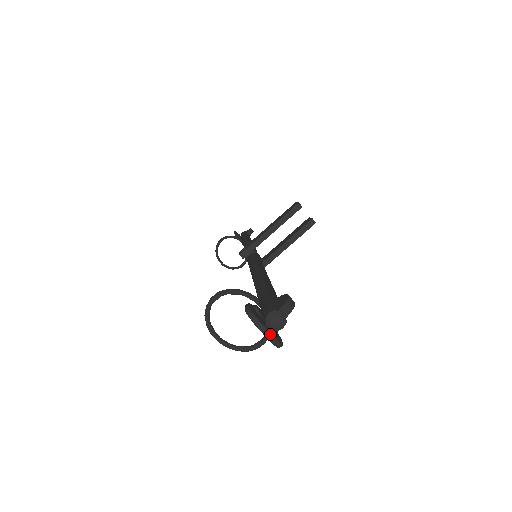
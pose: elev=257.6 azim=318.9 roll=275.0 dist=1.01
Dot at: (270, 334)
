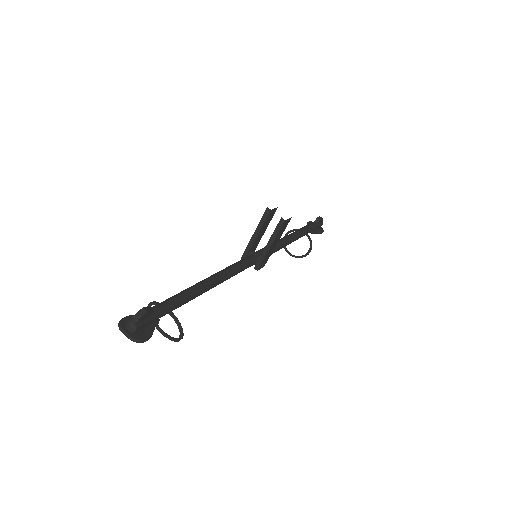
Dot at: (128, 336)
